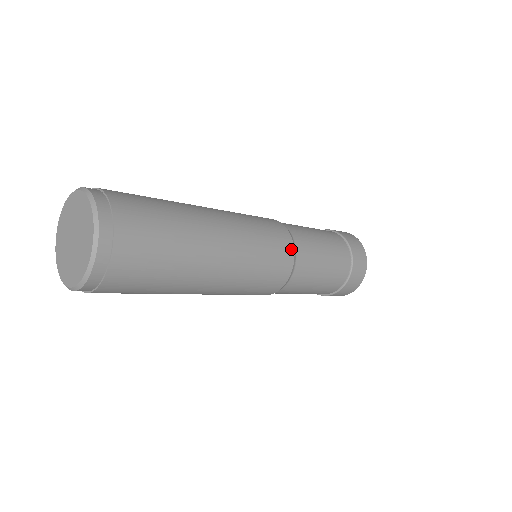
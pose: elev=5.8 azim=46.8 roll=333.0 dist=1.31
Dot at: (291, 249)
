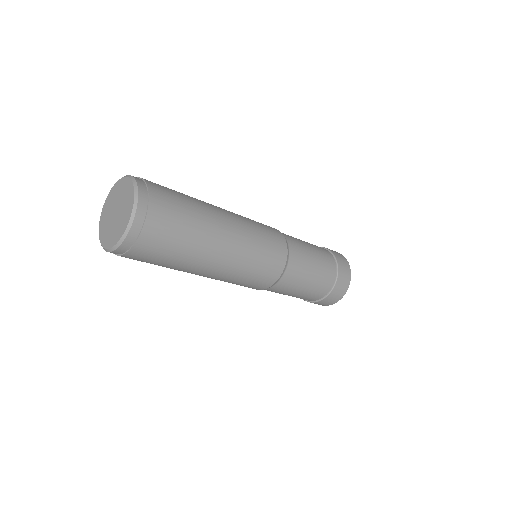
Dot at: (277, 230)
